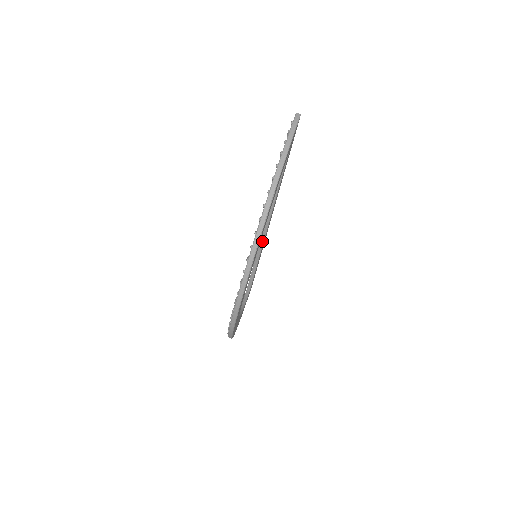
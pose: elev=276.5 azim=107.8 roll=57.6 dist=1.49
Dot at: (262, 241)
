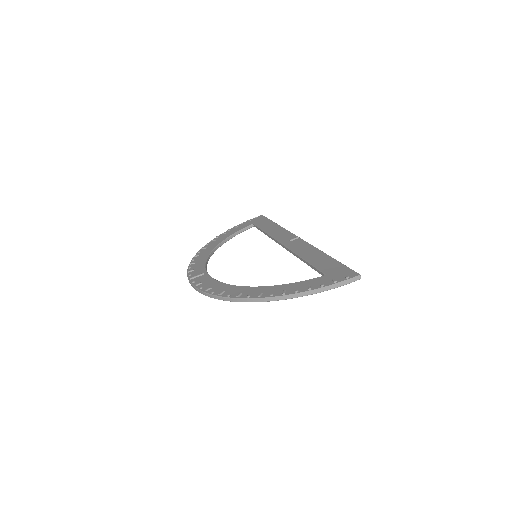
Dot at: (279, 243)
